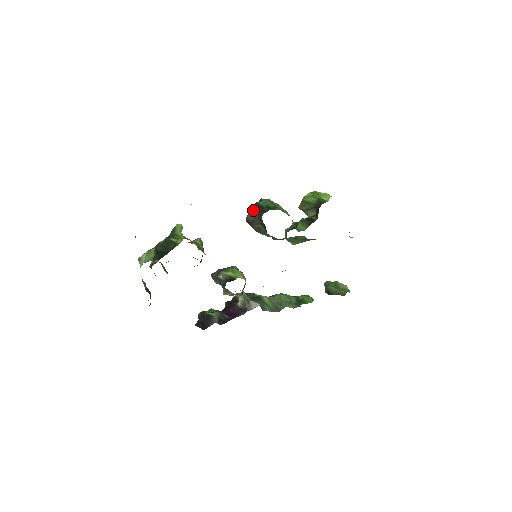
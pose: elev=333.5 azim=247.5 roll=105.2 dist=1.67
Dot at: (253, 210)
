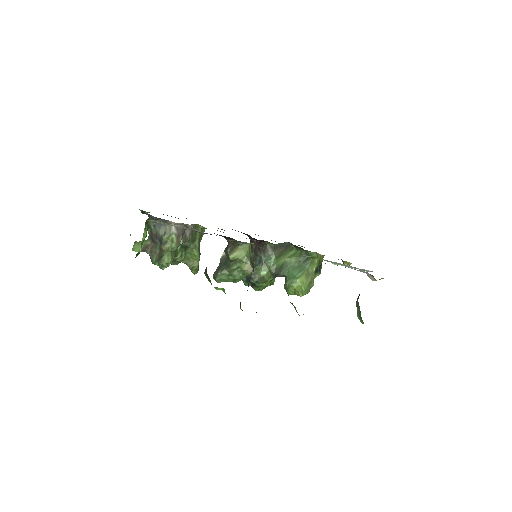
Dot at: occluded
